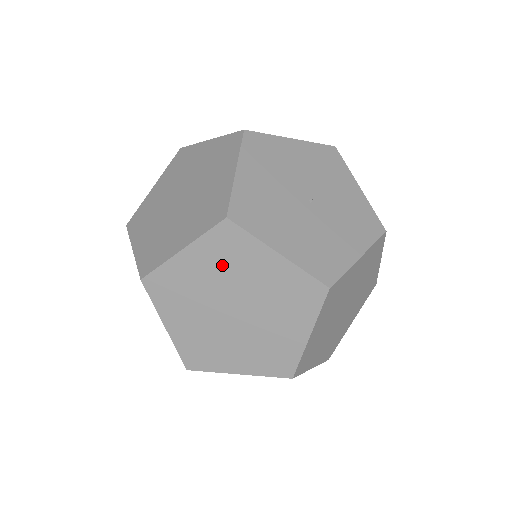
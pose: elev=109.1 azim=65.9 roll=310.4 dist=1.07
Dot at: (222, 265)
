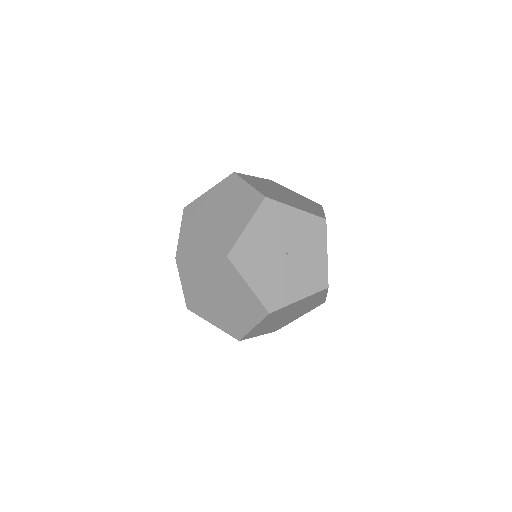
Dot at: (275, 317)
